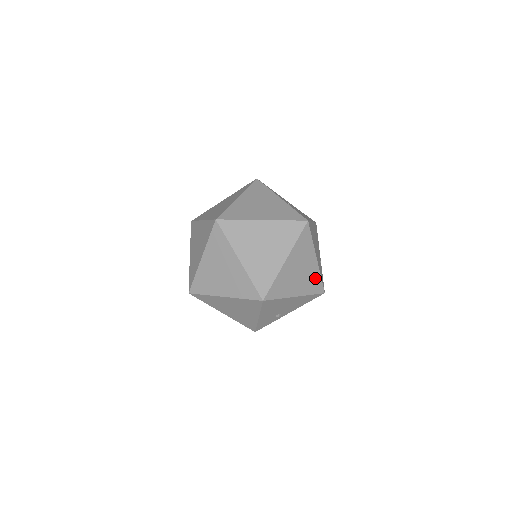
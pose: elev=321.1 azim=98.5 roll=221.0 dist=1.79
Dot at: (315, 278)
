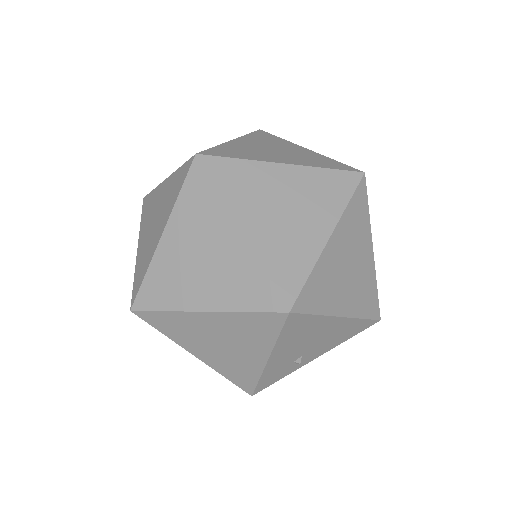
Dot at: (369, 288)
